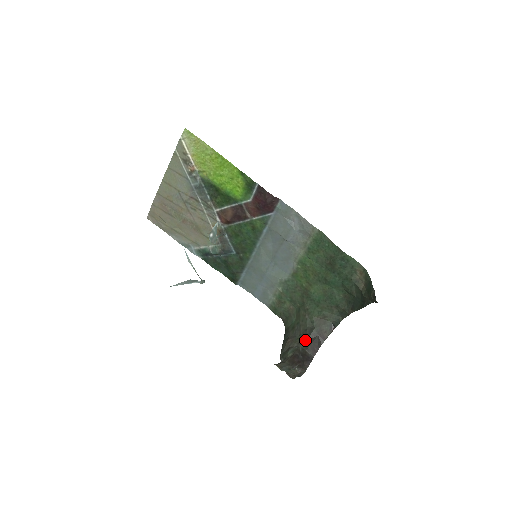
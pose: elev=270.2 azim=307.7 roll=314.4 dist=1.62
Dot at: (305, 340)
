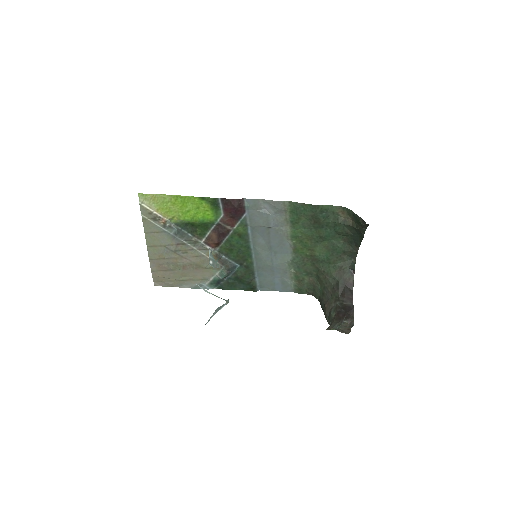
Dot at: (338, 296)
